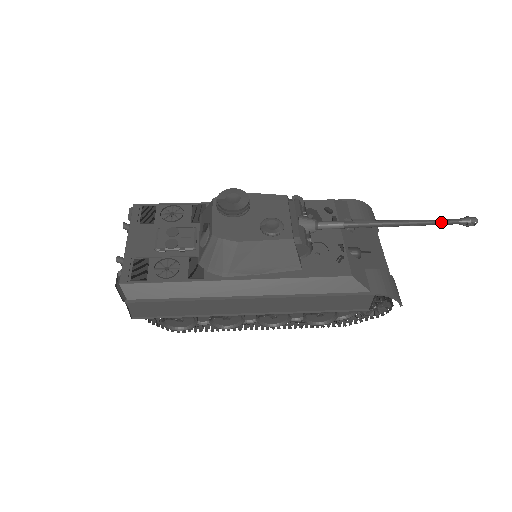
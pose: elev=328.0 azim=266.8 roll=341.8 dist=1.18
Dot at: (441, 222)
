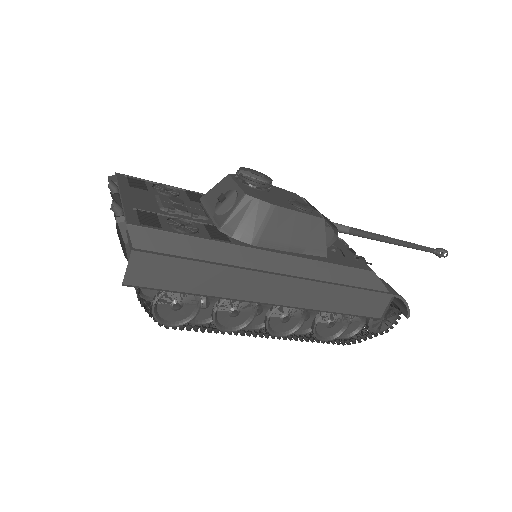
Dot at: (424, 247)
